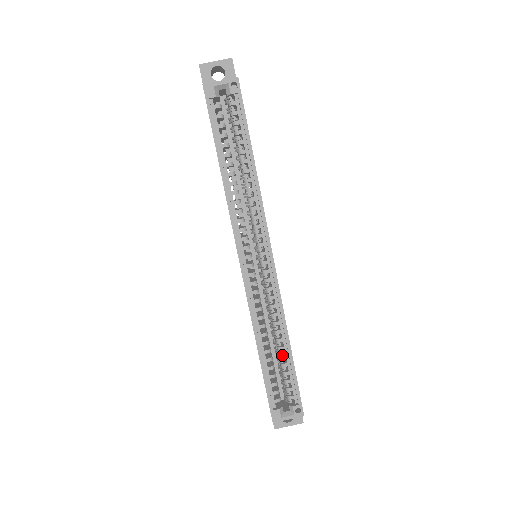
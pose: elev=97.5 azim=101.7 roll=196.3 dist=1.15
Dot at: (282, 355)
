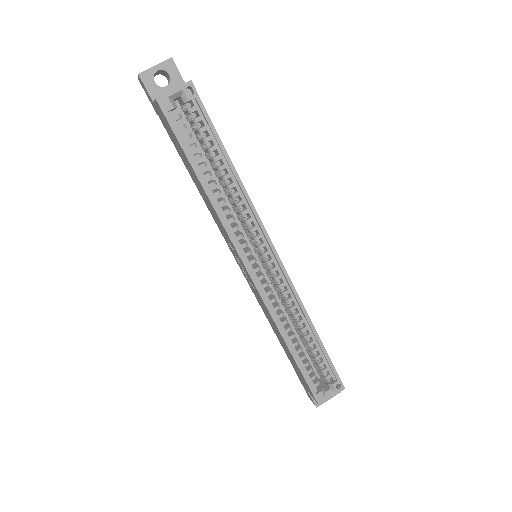
Dot at: (310, 342)
